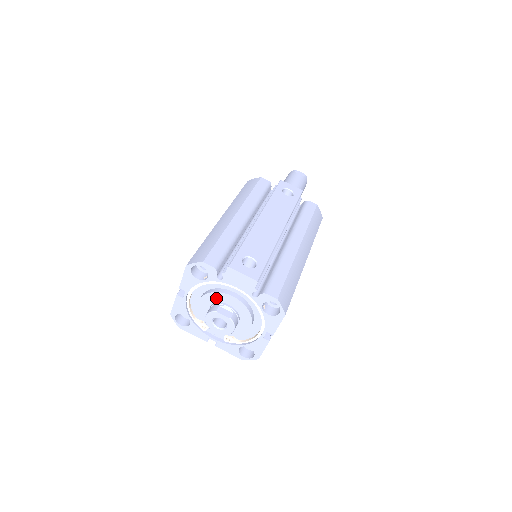
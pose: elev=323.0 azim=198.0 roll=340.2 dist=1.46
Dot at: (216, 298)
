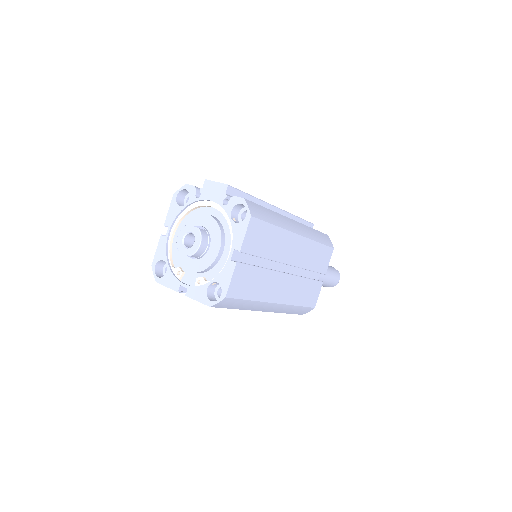
Dot at: (193, 223)
